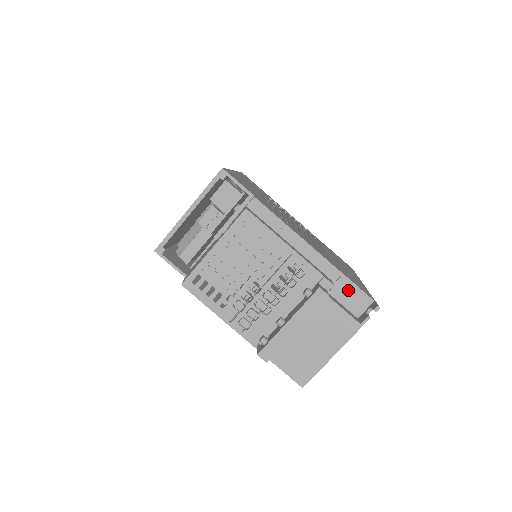
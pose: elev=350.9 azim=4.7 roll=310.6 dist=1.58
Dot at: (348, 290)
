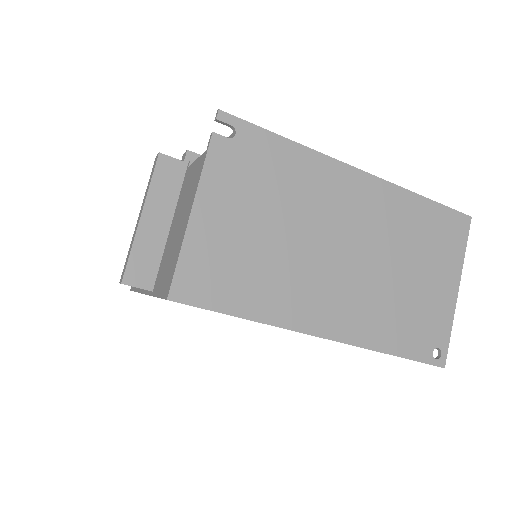
Dot at: occluded
